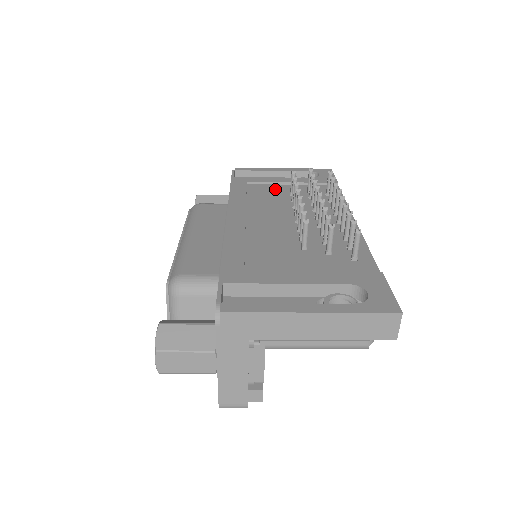
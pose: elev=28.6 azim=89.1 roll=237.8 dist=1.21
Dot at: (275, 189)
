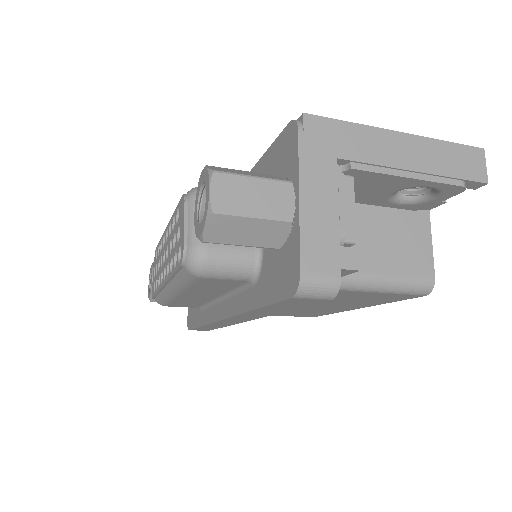
Dot at: occluded
